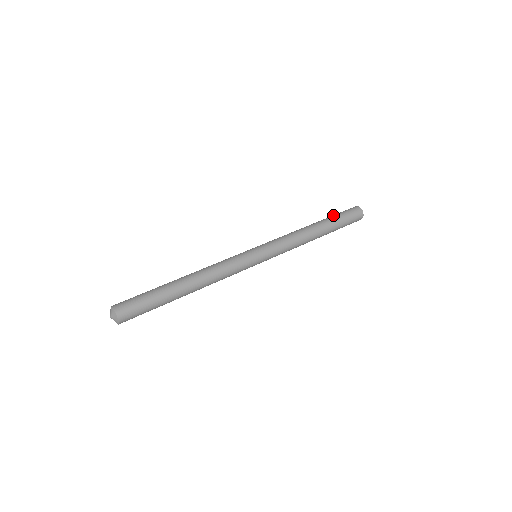
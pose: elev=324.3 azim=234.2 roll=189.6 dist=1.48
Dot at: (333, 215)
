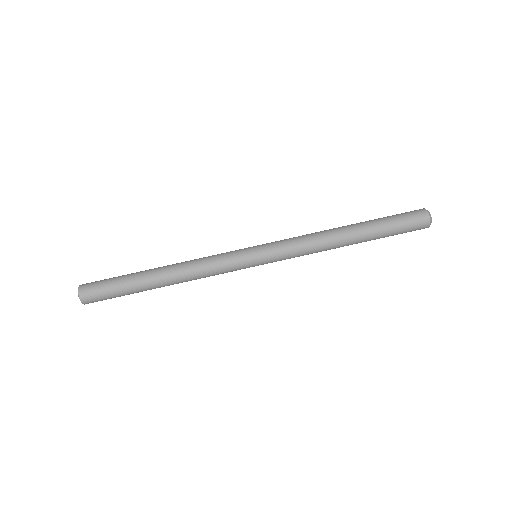
Dot at: (385, 222)
